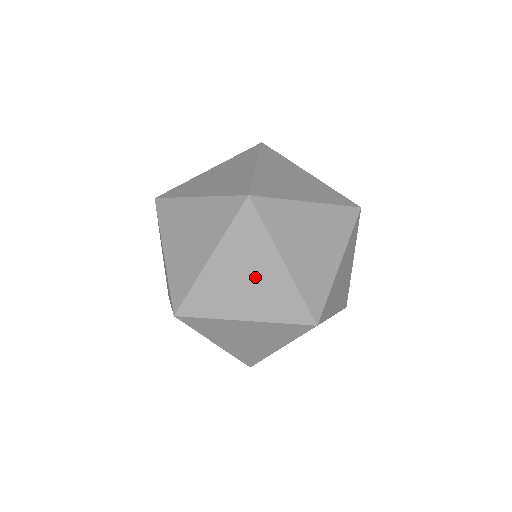
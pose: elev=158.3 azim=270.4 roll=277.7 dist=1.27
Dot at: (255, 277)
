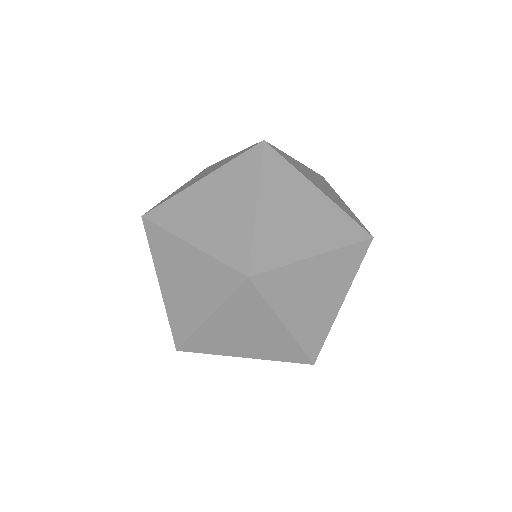
Dot at: (255, 333)
